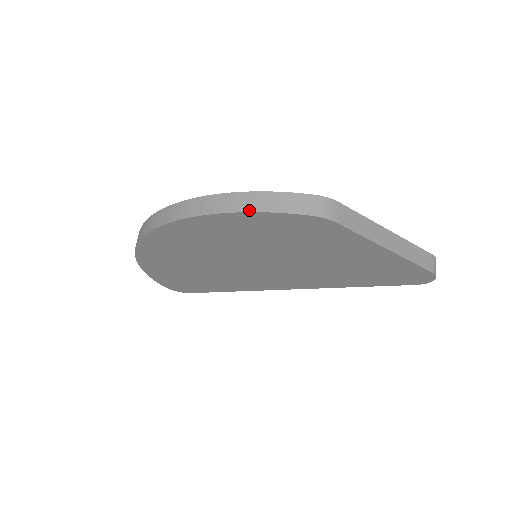
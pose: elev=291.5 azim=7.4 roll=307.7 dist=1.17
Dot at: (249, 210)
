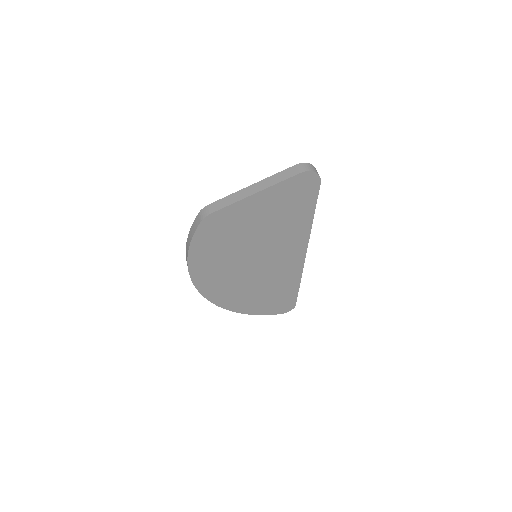
Dot at: (189, 246)
